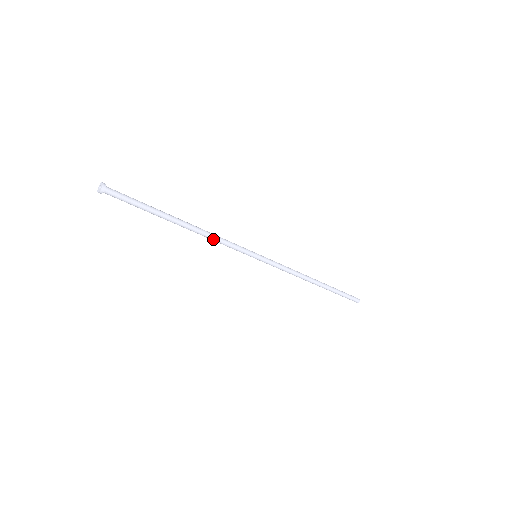
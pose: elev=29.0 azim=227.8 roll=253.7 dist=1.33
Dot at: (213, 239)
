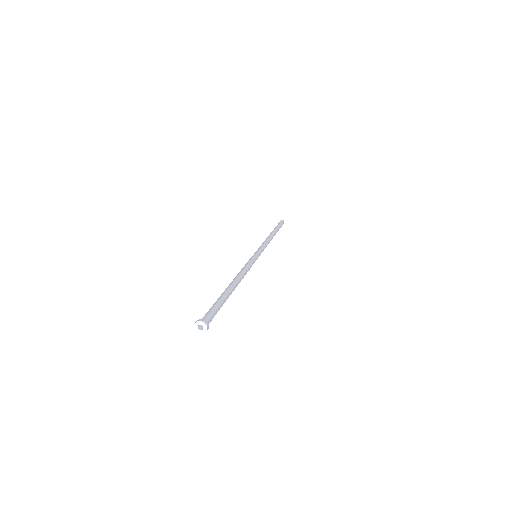
Dot at: occluded
